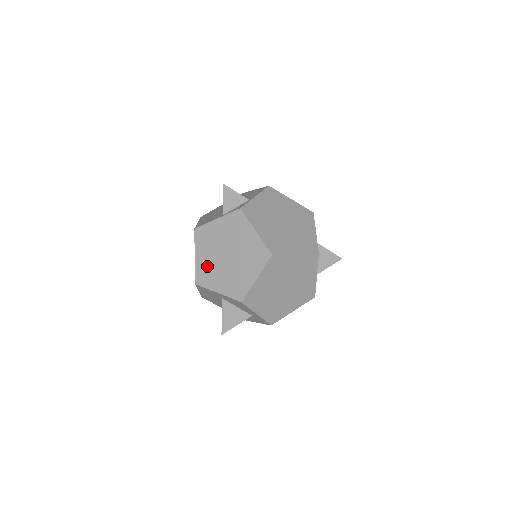
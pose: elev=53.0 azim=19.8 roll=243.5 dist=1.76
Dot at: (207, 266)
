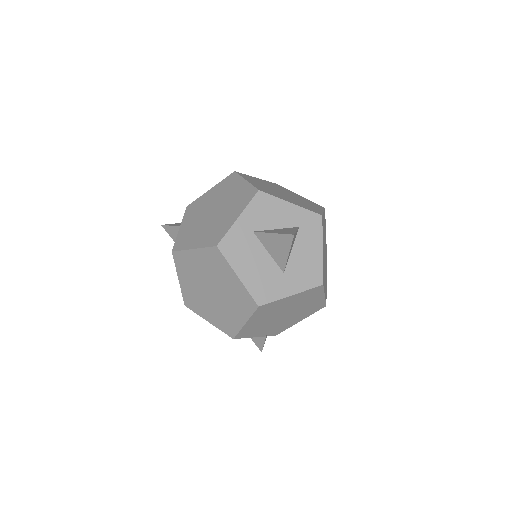
Dot at: (209, 233)
